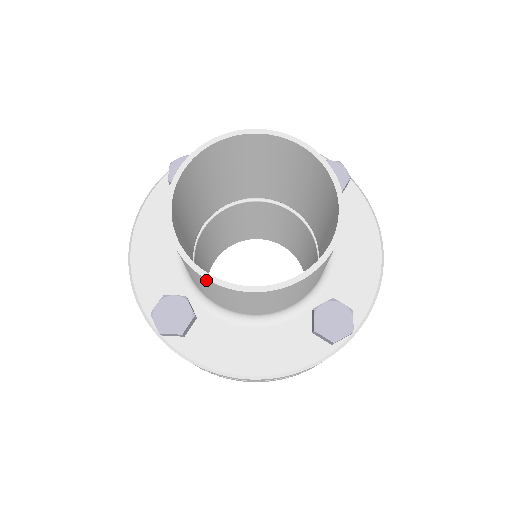
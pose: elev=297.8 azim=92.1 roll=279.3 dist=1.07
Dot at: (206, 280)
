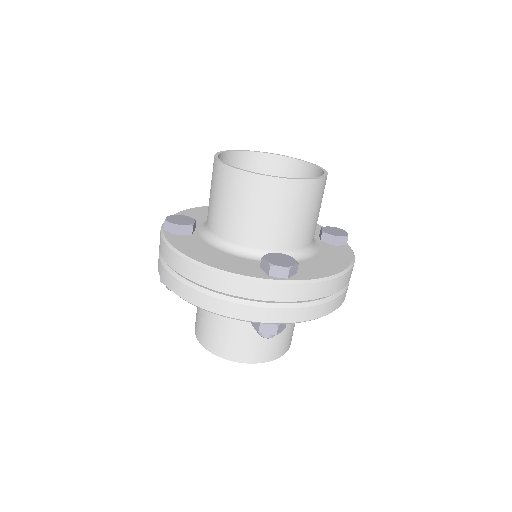
Dot at: (300, 183)
